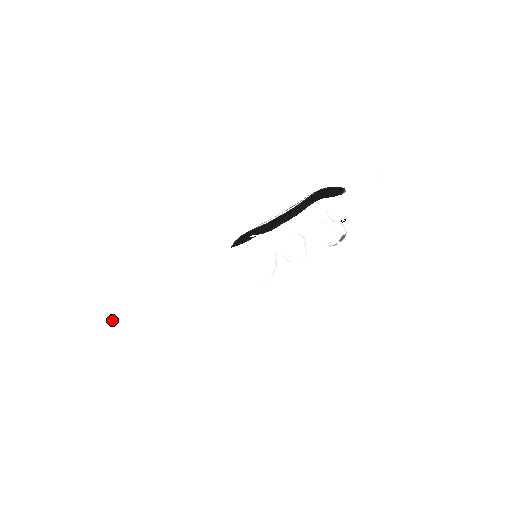
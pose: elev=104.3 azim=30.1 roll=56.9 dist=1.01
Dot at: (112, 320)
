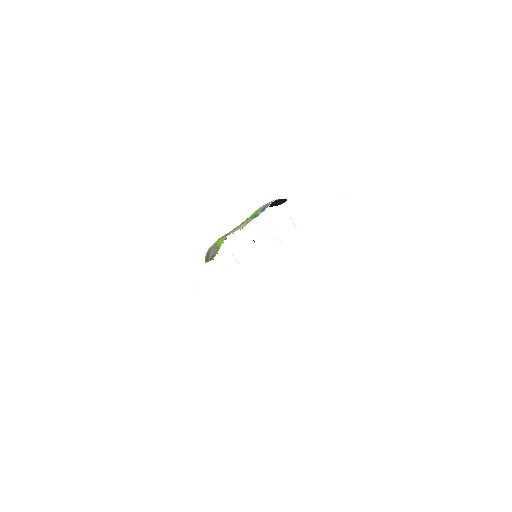
Dot at: (260, 313)
